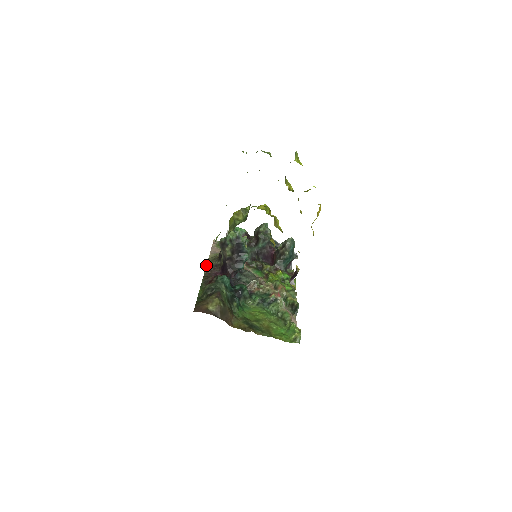
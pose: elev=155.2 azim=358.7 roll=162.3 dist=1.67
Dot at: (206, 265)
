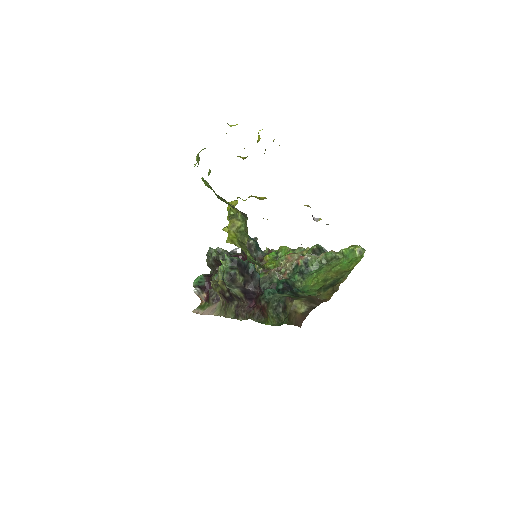
Dot at: occluded
